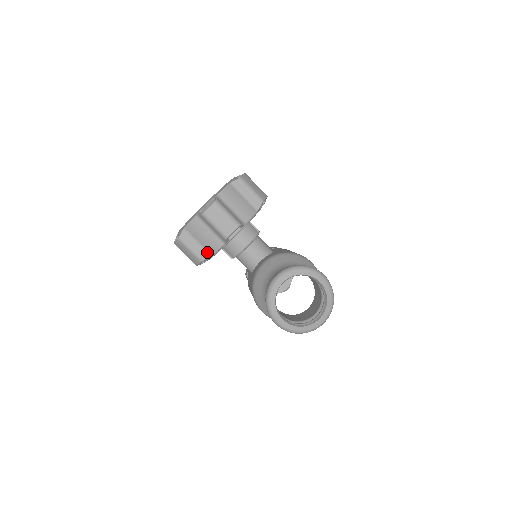
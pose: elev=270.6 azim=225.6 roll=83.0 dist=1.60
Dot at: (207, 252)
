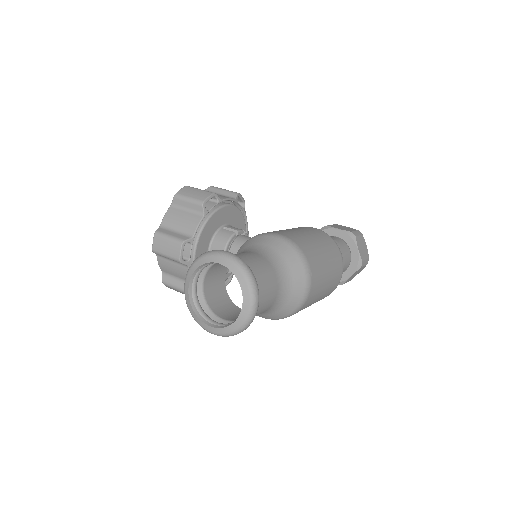
Dot at: occluded
